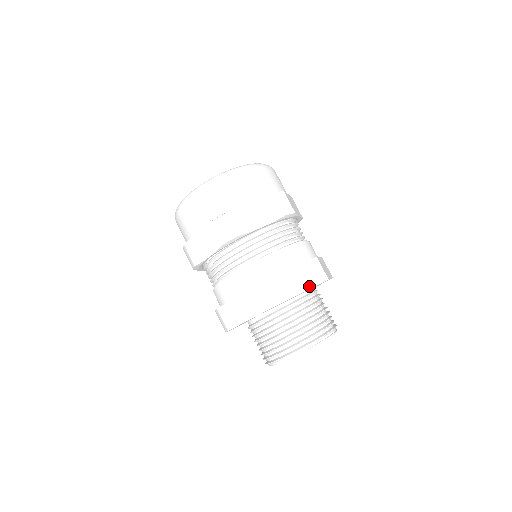
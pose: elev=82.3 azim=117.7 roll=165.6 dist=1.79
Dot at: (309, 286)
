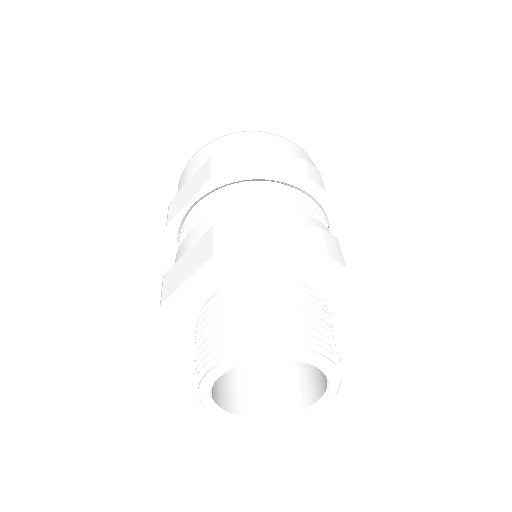
Dot at: (309, 251)
